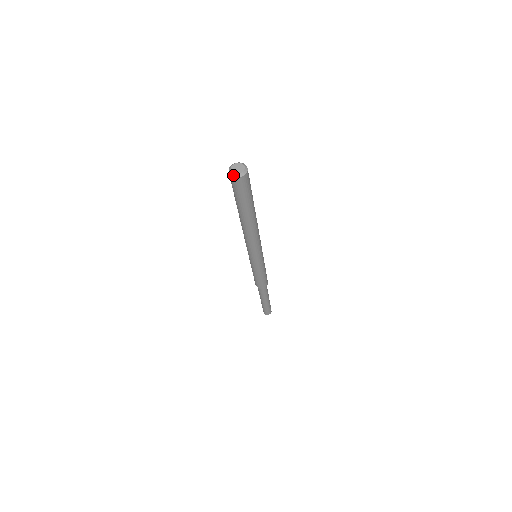
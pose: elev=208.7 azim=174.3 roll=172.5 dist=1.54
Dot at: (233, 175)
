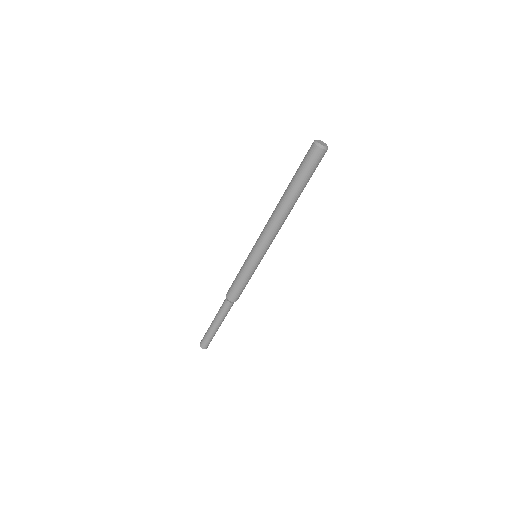
Dot at: (318, 144)
